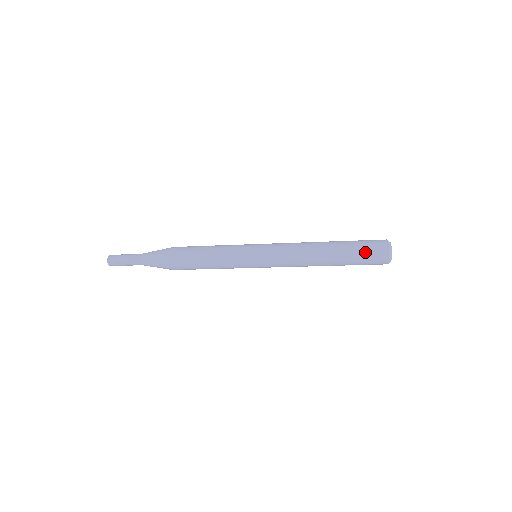
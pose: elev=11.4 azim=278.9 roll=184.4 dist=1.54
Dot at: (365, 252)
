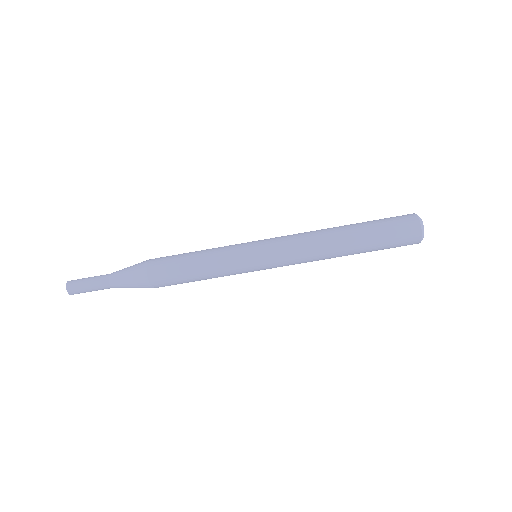
Dot at: (391, 228)
